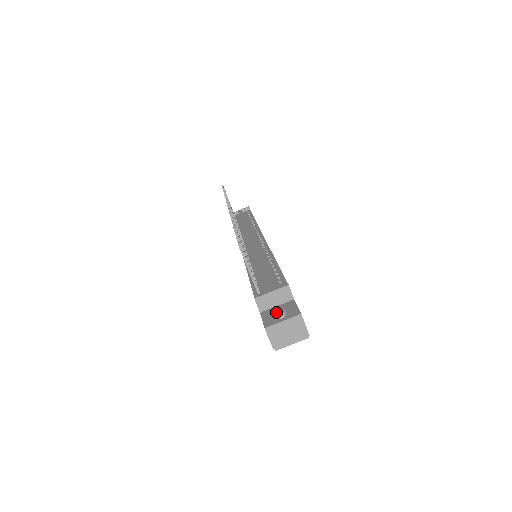
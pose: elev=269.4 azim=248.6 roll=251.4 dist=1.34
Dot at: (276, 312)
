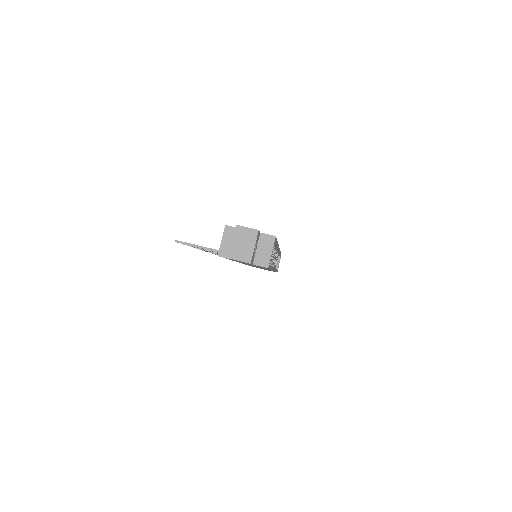
Dot at: occluded
